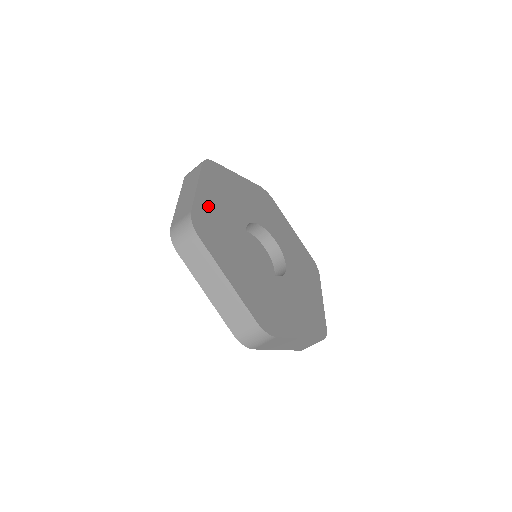
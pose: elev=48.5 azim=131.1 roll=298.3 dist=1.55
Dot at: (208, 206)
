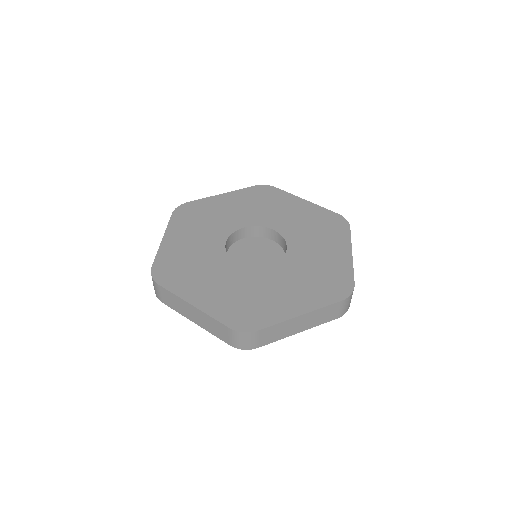
Dot at: (217, 302)
